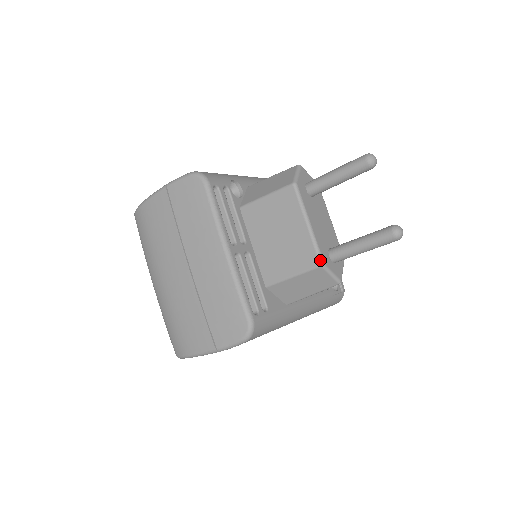
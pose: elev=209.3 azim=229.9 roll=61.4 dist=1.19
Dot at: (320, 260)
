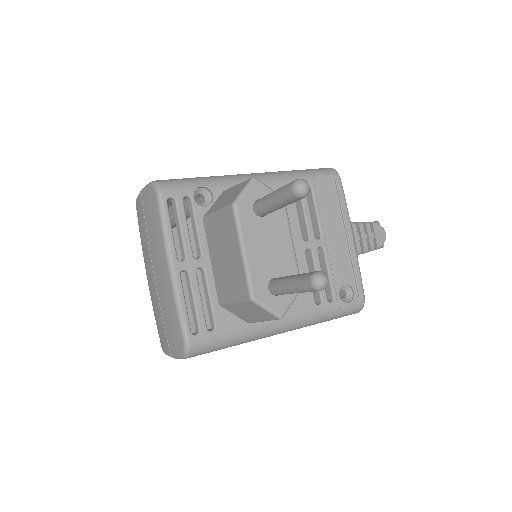
Dot at: (250, 294)
